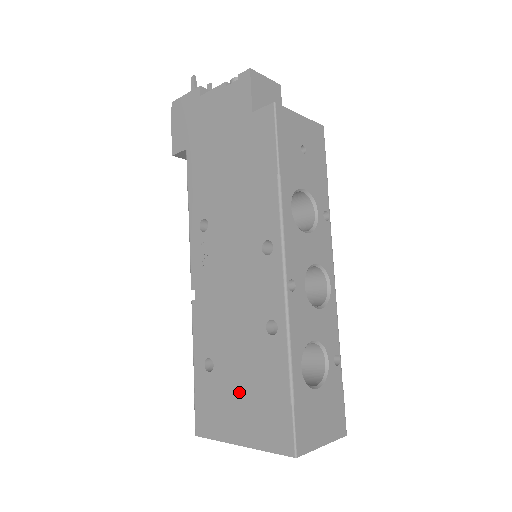
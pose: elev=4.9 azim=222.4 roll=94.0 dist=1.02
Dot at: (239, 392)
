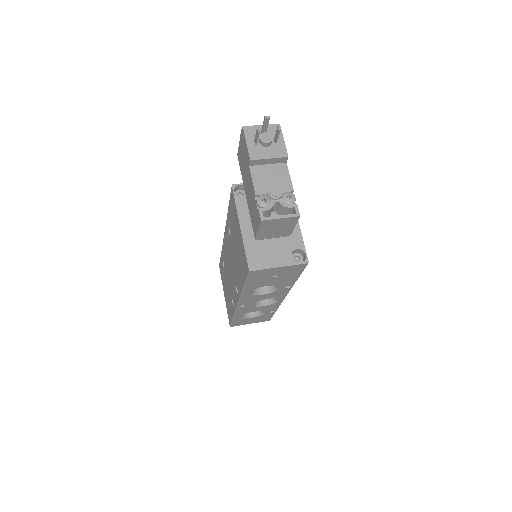
Dot at: (226, 289)
